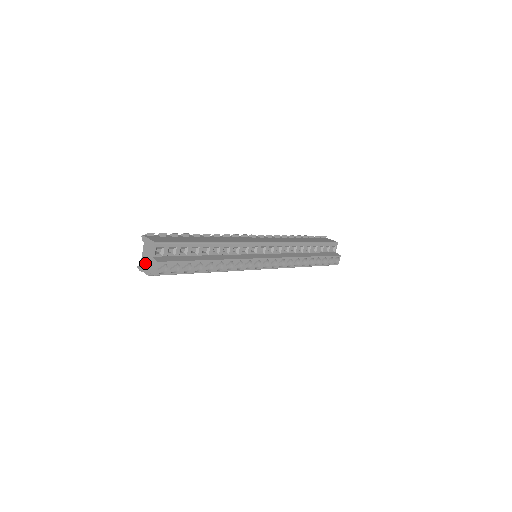
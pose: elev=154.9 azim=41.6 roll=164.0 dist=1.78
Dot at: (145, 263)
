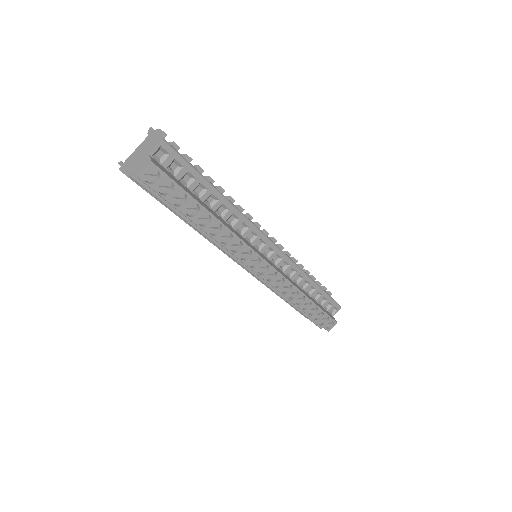
Dot at: (133, 159)
